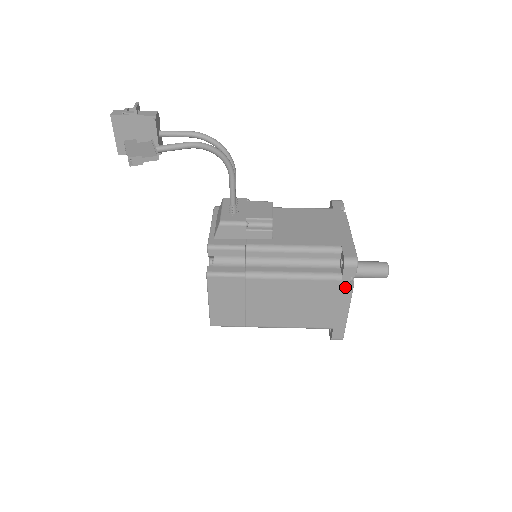
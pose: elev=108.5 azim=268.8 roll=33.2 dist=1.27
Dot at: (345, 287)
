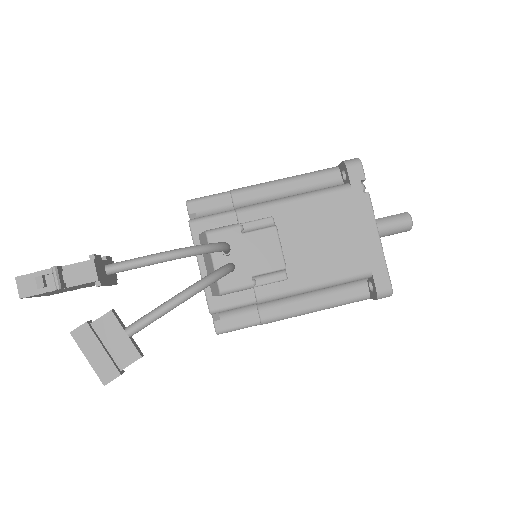
Dot at: occluded
